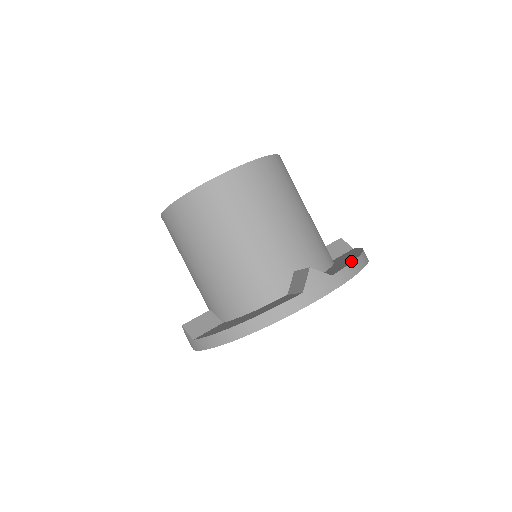
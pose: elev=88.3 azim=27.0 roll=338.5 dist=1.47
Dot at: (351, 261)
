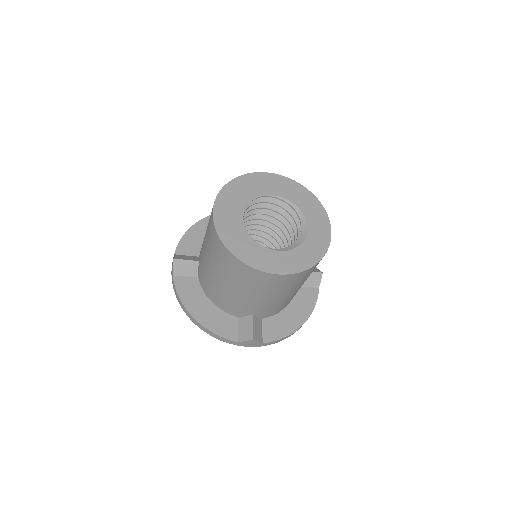
Dot at: (286, 334)
